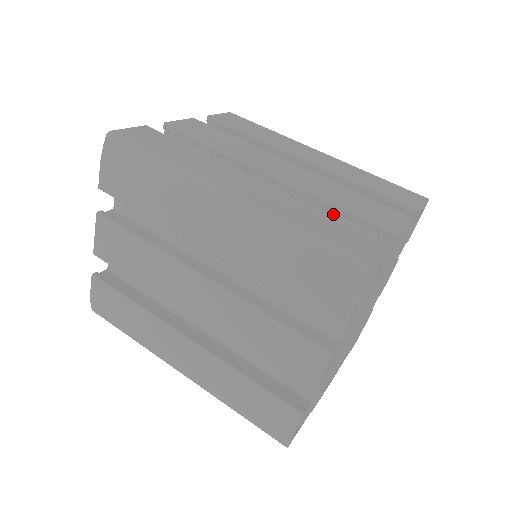
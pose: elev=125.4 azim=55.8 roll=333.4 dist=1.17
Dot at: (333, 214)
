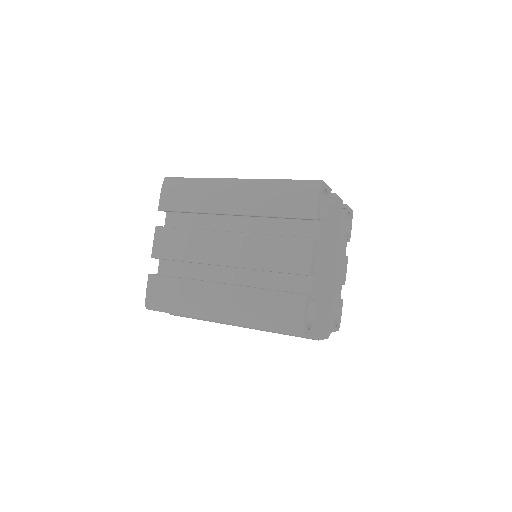
Dot at: occluded
